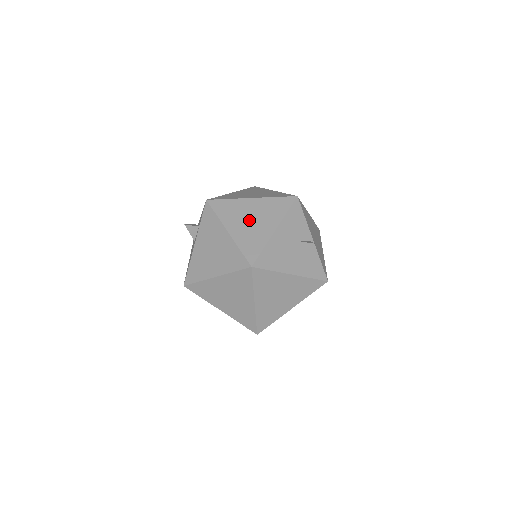
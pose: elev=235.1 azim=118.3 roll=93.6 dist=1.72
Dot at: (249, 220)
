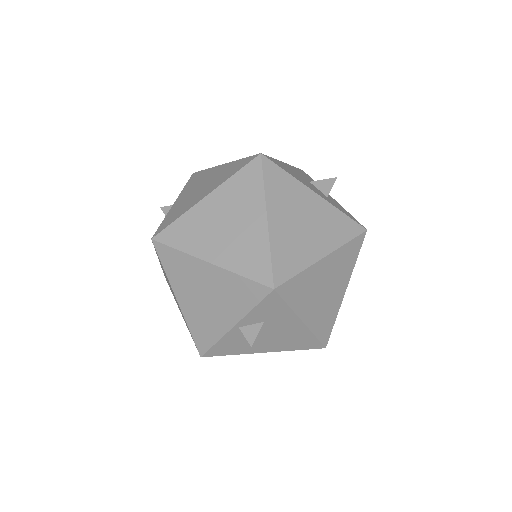
Dot at: occluded
